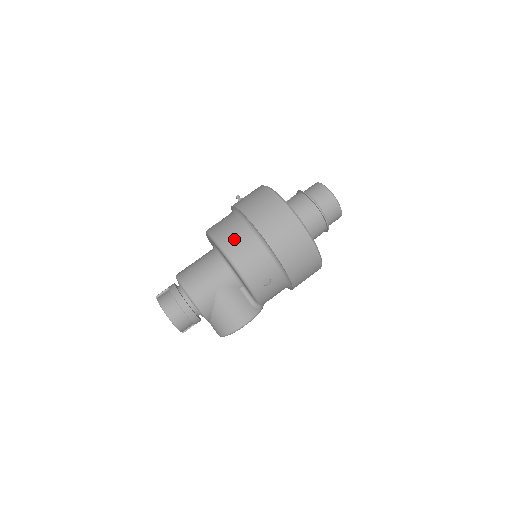
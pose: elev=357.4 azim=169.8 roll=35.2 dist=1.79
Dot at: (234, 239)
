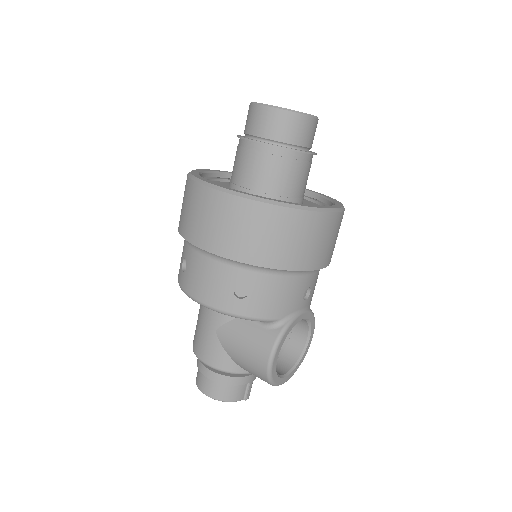
Dot at: (183, 265)
